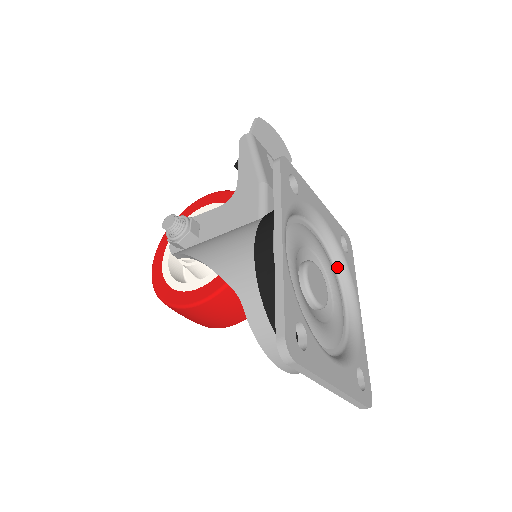
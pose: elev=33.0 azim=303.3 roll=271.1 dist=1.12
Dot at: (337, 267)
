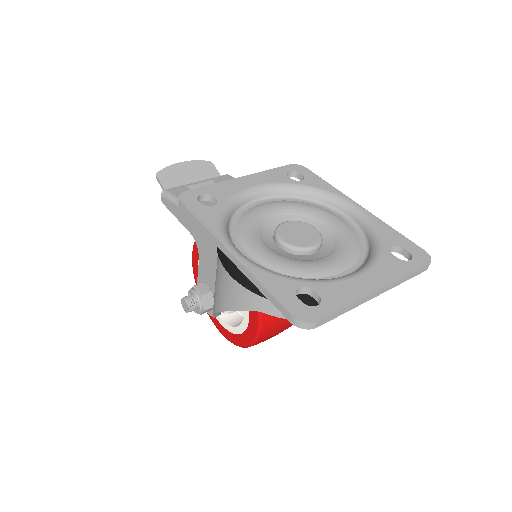
Dot at: (307, 197)
